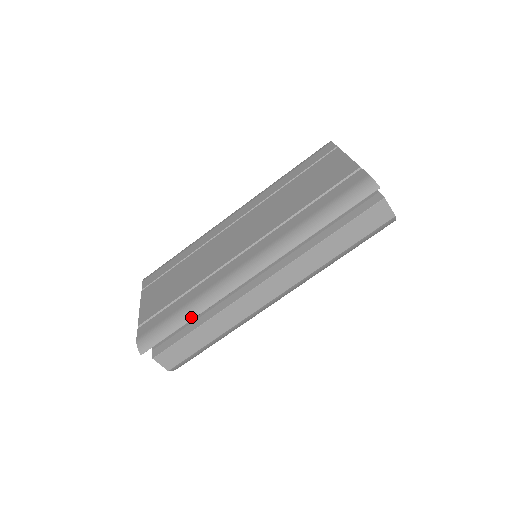
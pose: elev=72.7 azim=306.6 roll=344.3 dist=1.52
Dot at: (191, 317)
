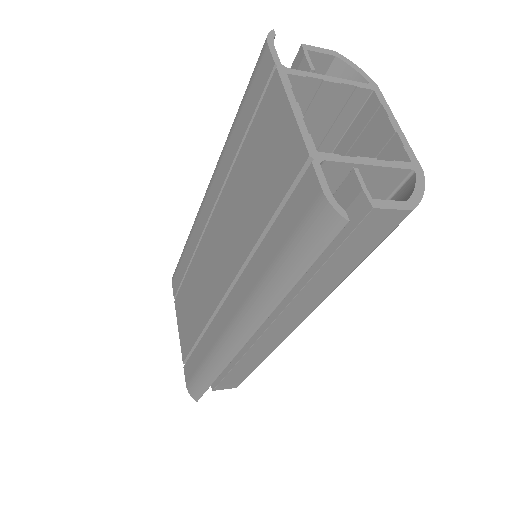
Dot at: (214, 377)
